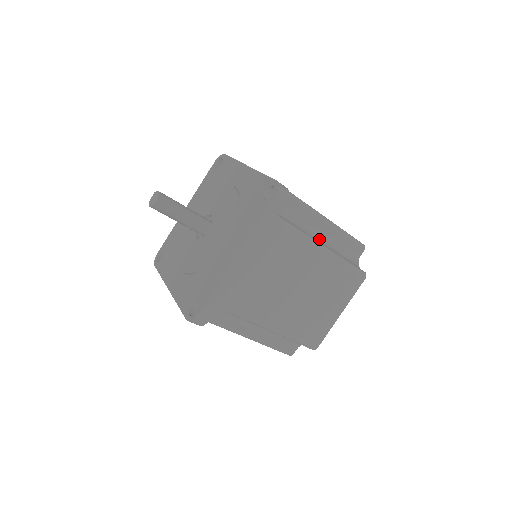
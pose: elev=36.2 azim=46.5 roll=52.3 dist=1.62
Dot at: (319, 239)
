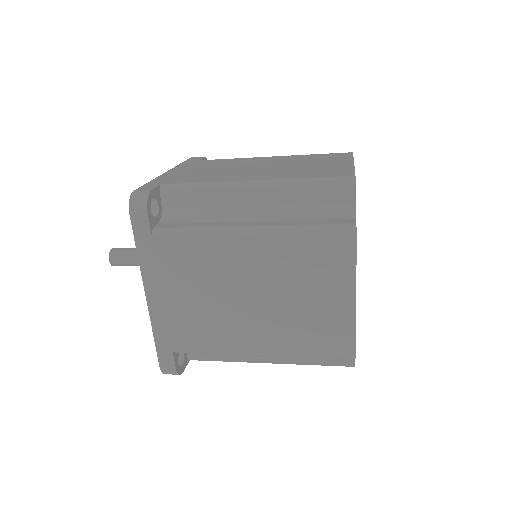
Dot at: (256, 216)
